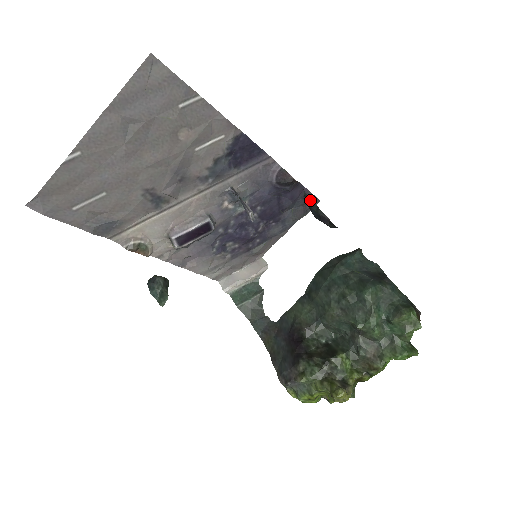
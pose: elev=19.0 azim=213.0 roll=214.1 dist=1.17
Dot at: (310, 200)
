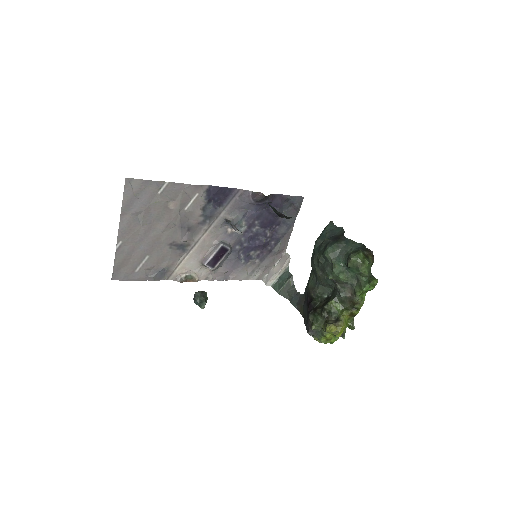
Dot at: (271, 206)
